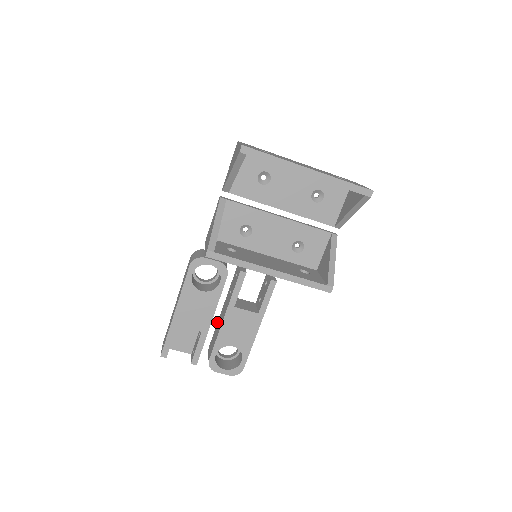
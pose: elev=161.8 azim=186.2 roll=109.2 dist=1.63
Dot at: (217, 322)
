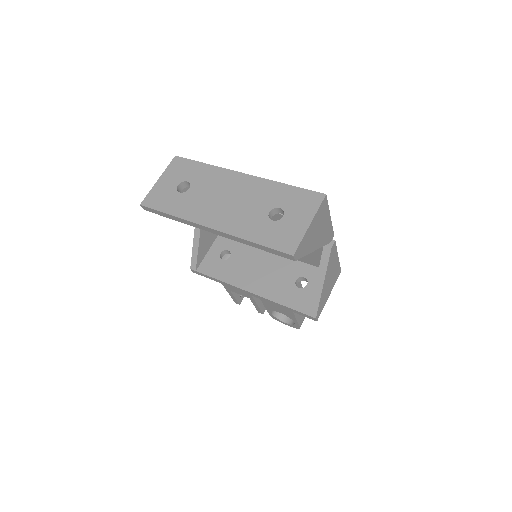
Dot at: occluded
